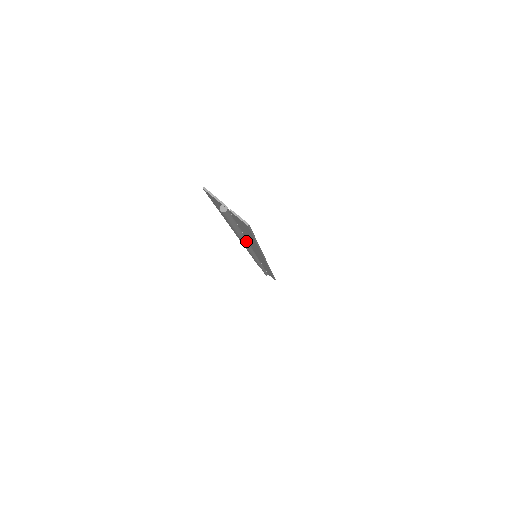
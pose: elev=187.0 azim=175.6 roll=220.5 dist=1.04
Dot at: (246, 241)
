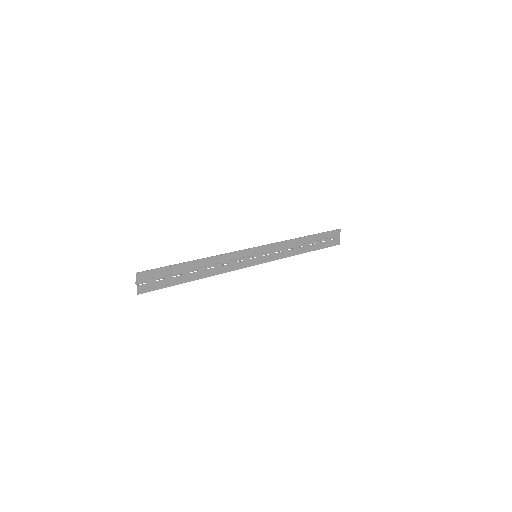
Dot at: (201, 270)
